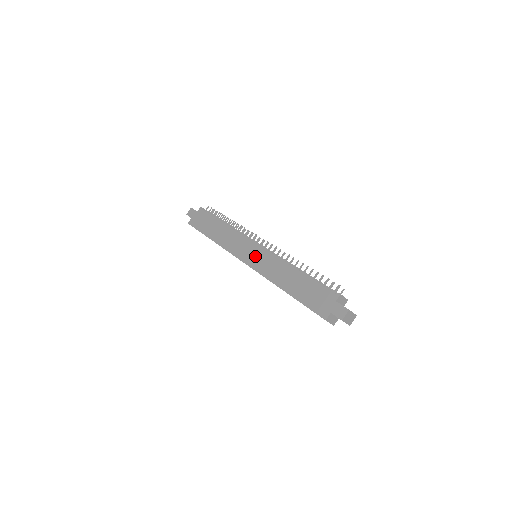
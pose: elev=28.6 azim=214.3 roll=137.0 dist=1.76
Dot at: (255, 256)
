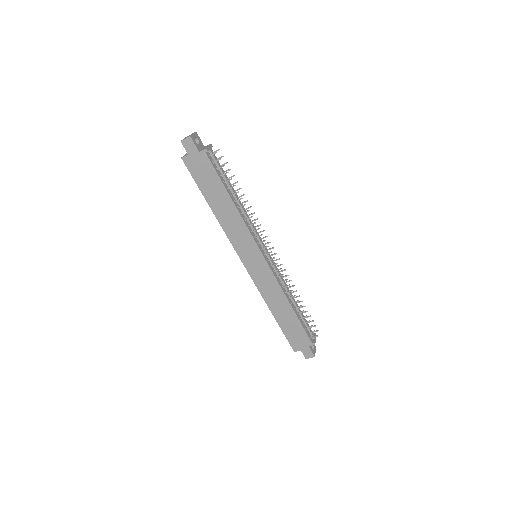
Dot at: (257, 266)
